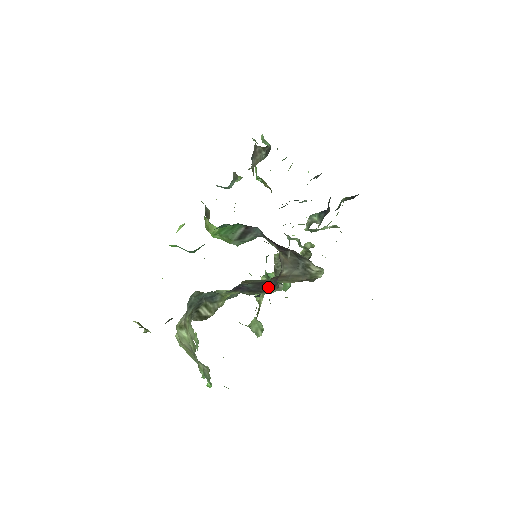
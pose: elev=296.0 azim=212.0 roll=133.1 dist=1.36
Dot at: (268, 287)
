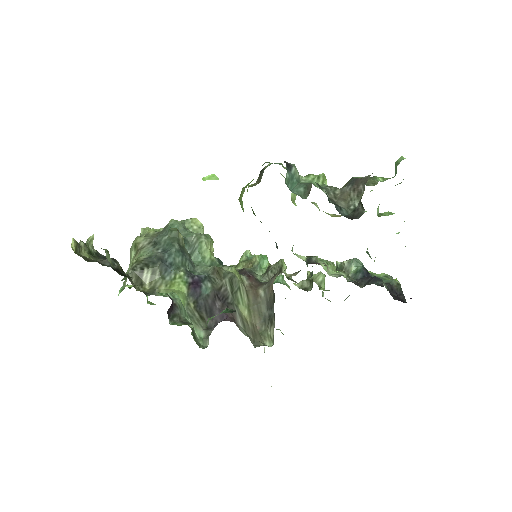
Dot at: (211, 316)
